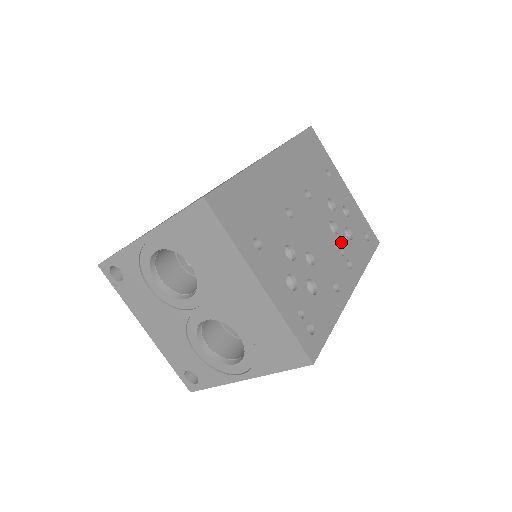
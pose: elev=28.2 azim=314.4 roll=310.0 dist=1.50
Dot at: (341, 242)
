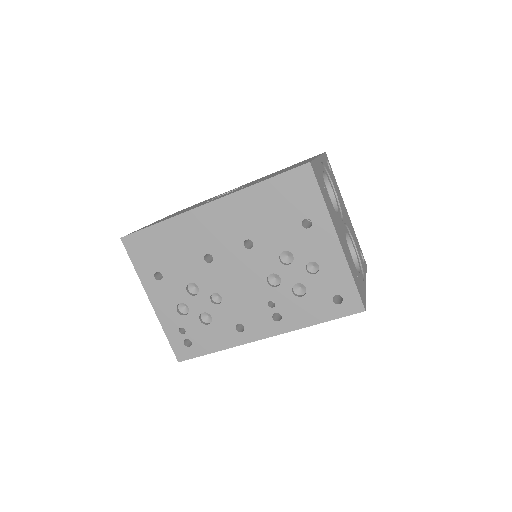
Dot at: (277, 295)
